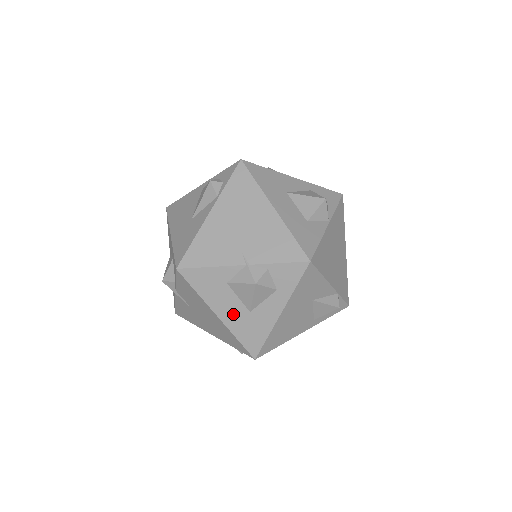
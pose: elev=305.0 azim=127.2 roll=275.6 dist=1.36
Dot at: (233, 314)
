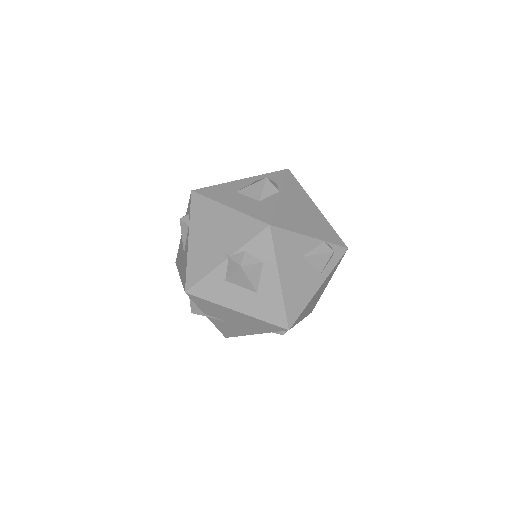
Dot at: (247, 302)
